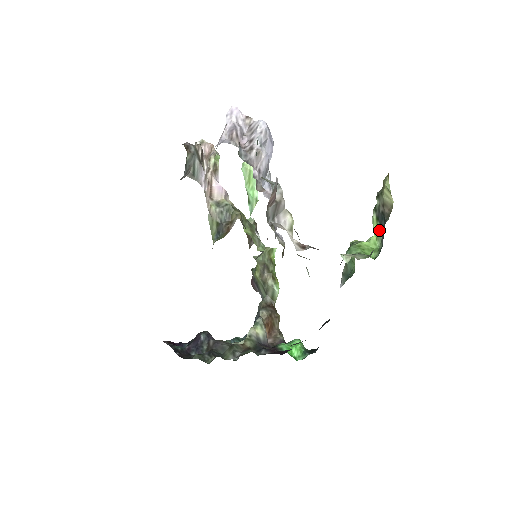
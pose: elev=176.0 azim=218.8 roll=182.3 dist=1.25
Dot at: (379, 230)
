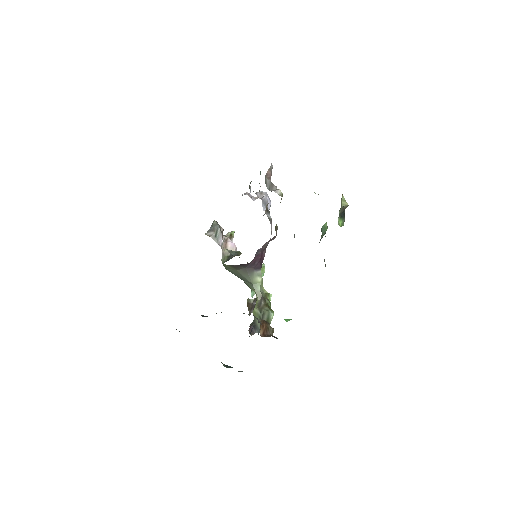
Dot at: (342, 220)
